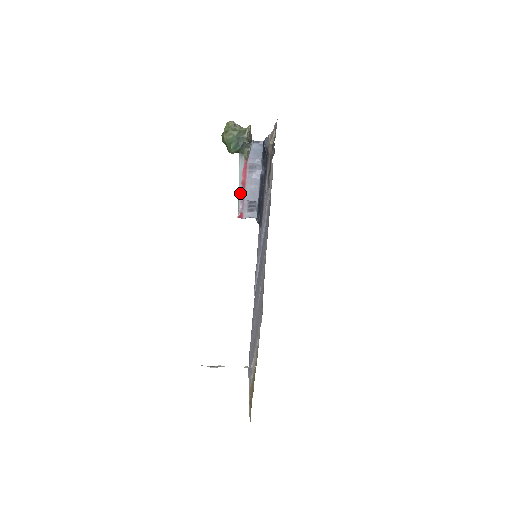
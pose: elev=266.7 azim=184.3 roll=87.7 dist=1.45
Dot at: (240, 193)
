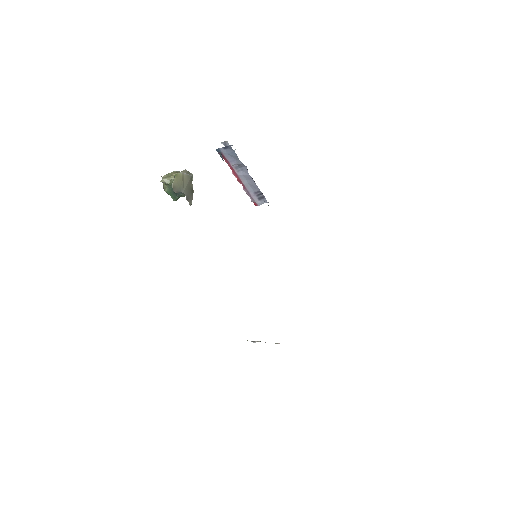
Dot at: occluded
